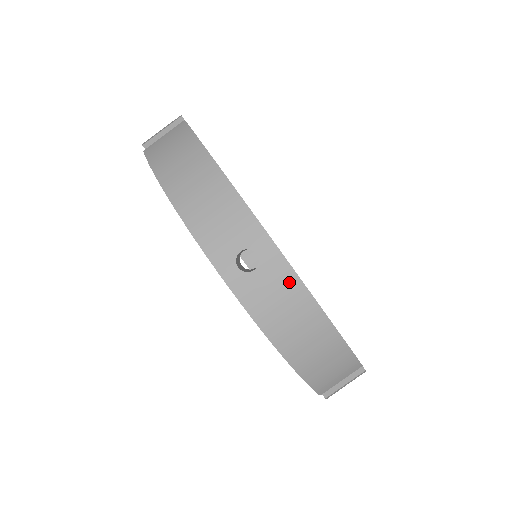
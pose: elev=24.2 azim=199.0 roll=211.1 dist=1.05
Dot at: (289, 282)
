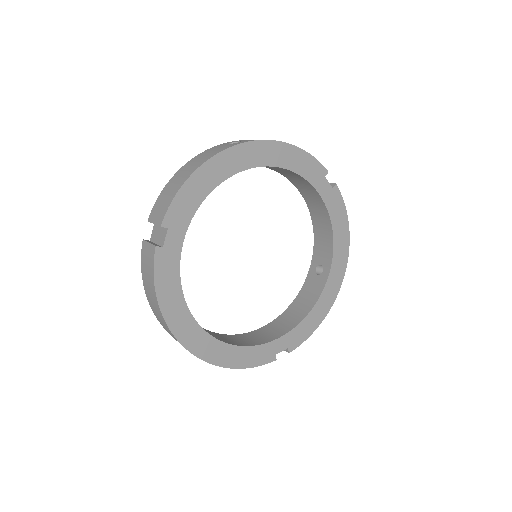
Dot at: occluded
